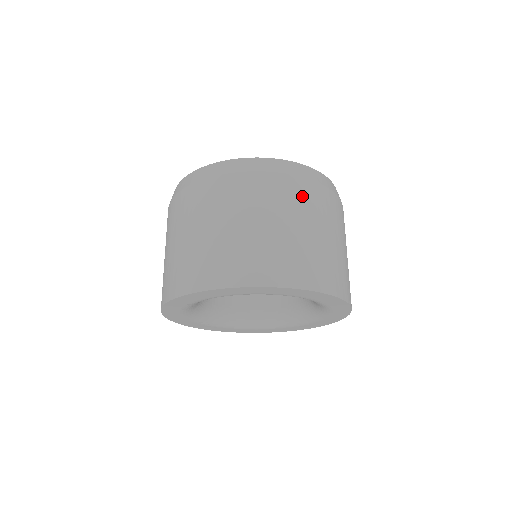
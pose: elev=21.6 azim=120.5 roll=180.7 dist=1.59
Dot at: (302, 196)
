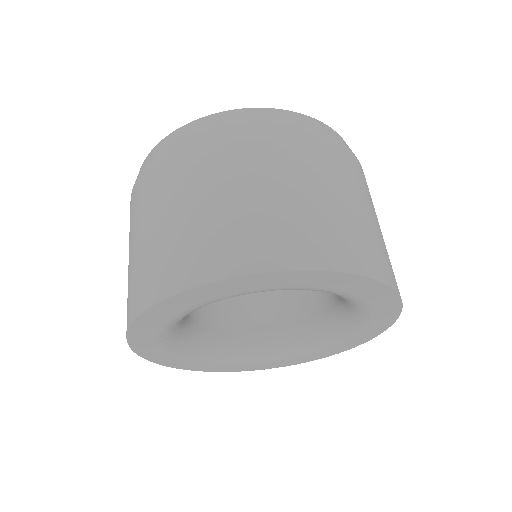
Dot at: (367, 187)
